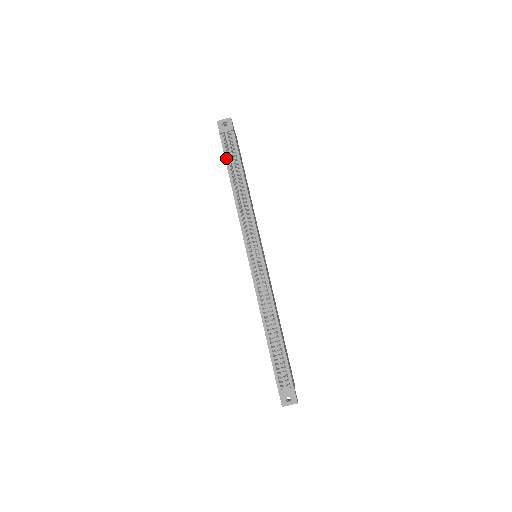
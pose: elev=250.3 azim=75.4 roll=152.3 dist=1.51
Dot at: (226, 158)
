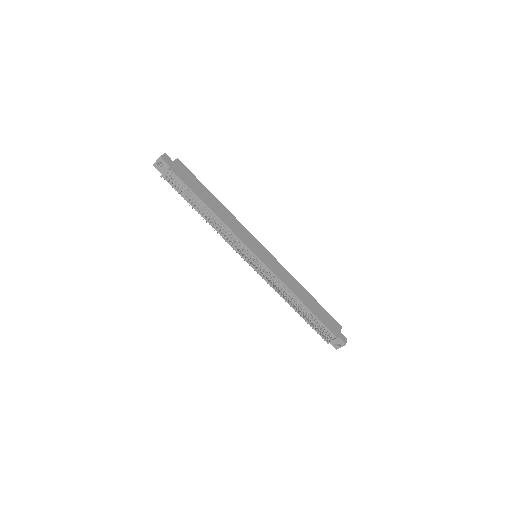
Dot at: (181, 195)
